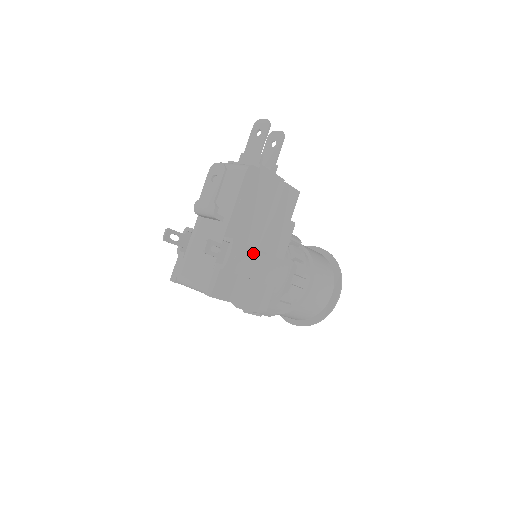
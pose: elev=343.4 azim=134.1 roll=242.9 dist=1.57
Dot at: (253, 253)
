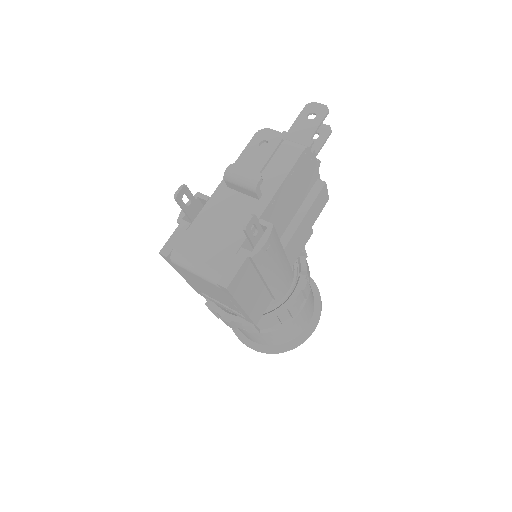
Dot at: (279, 250)
